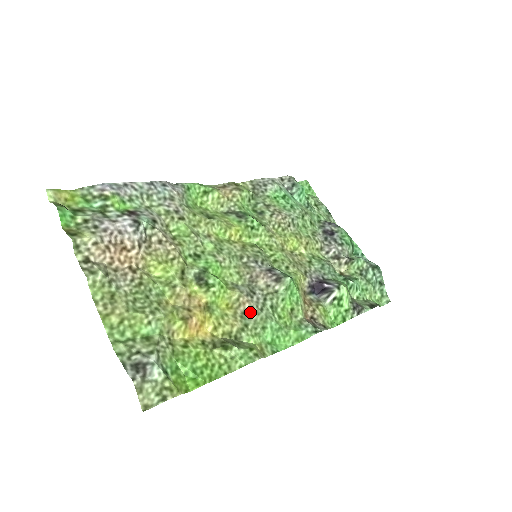
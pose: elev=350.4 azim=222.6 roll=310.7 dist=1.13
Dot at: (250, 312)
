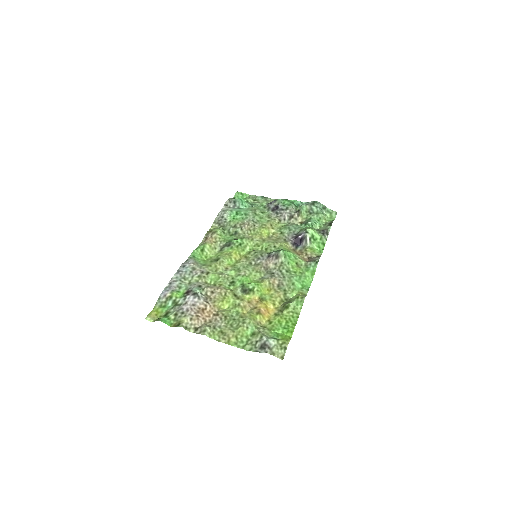
Dot at: (280, 283)
